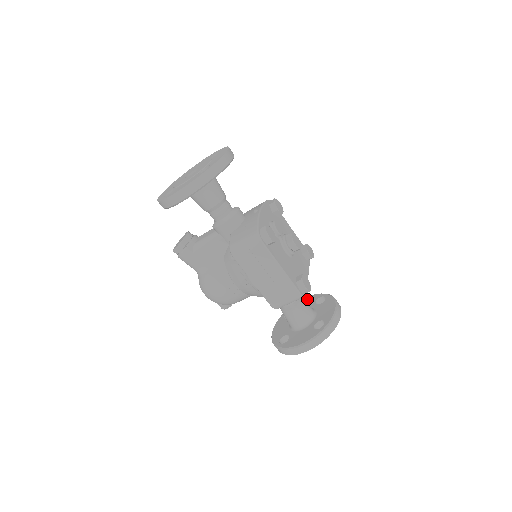
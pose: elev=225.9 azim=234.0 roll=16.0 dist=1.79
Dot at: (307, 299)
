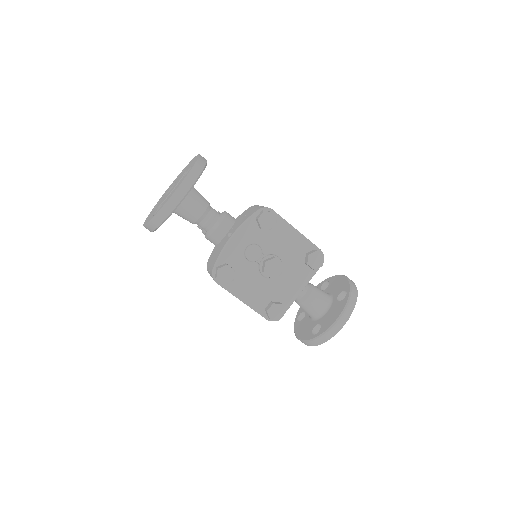
Dot at: (341, 281)
